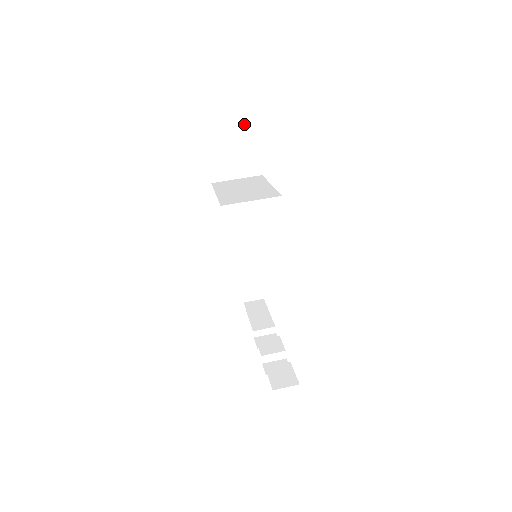
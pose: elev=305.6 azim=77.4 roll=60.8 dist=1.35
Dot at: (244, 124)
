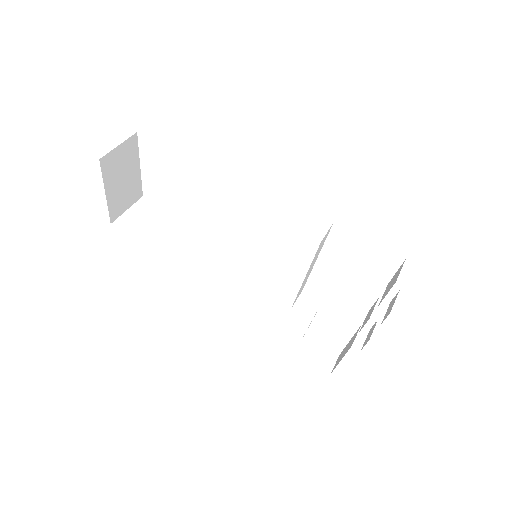
Dot at: (152, 211)
